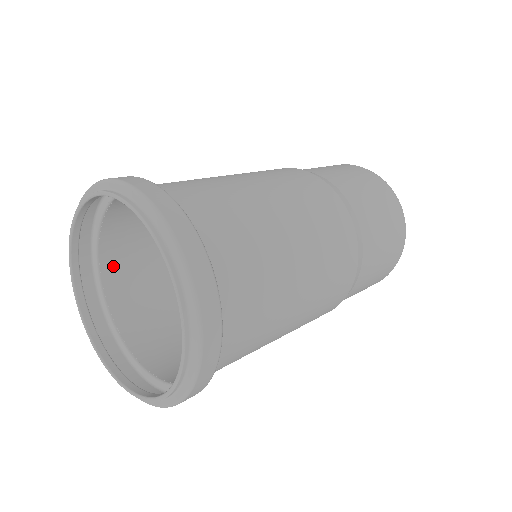
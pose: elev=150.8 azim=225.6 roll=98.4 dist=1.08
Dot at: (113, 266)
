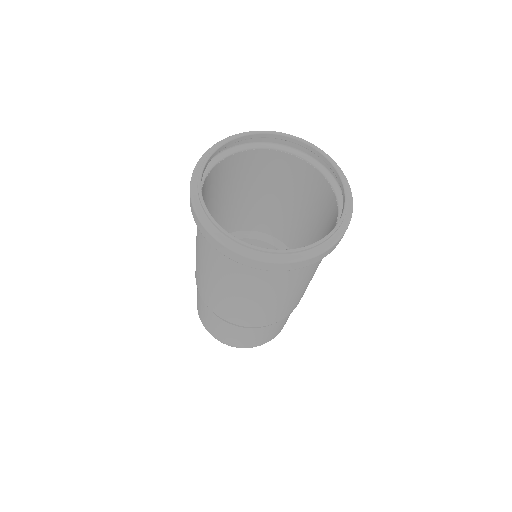
Dot at: occluded
